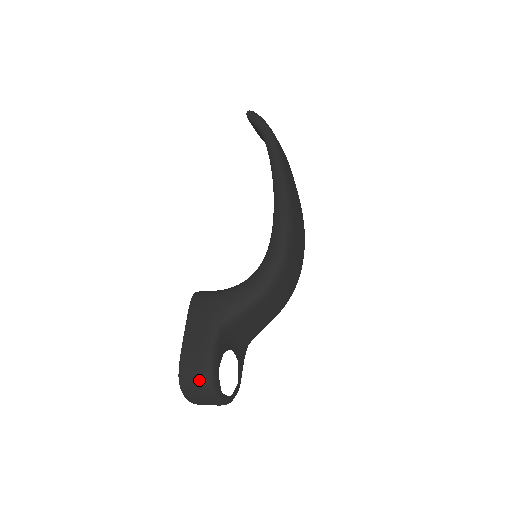
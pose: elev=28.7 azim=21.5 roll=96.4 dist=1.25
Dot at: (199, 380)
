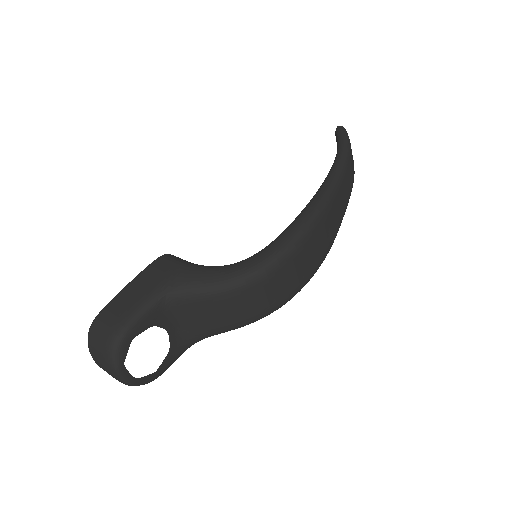
Dot at: (107, 335)
